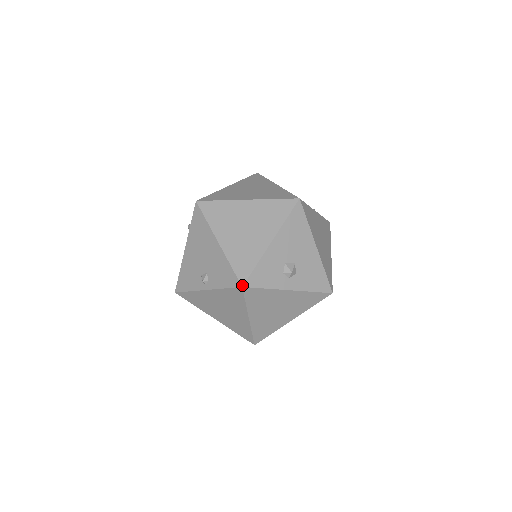
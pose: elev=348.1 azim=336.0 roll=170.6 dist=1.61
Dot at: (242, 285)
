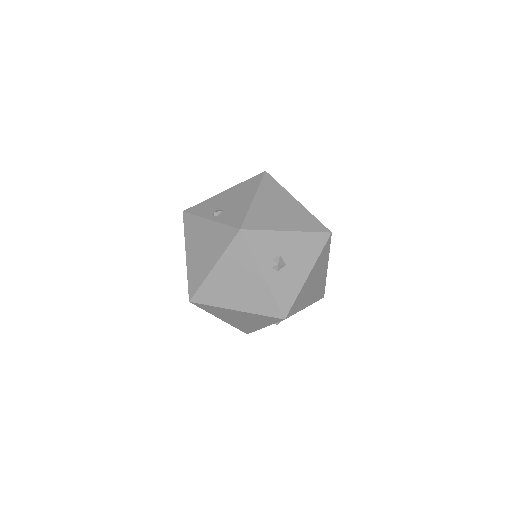
Dot at: (241, 228)
